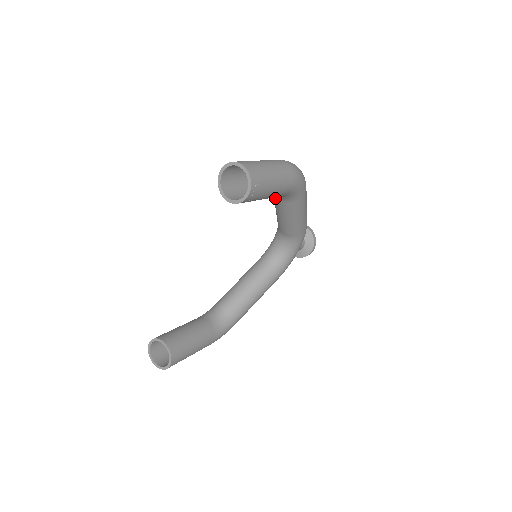
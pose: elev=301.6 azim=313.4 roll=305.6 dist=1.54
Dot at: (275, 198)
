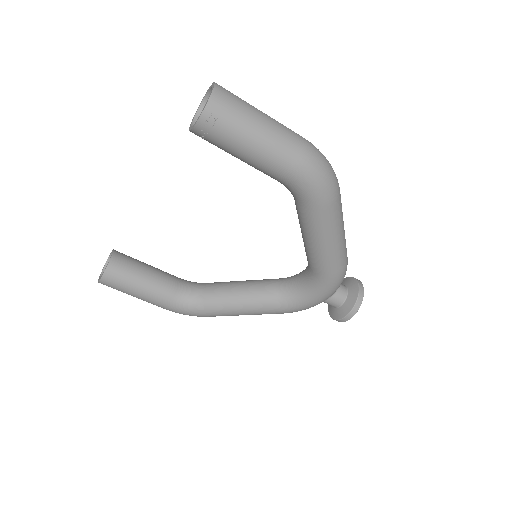
Dot at: occluded
